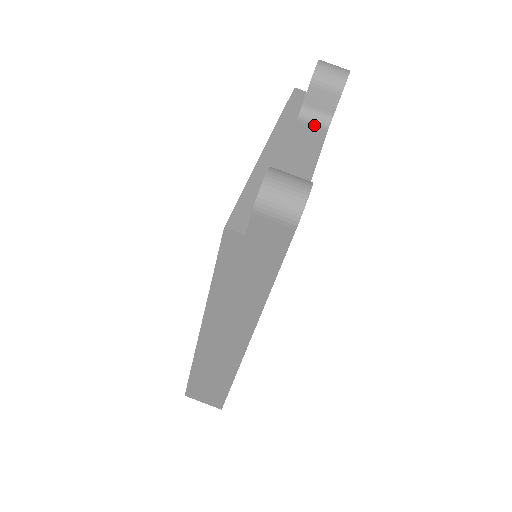
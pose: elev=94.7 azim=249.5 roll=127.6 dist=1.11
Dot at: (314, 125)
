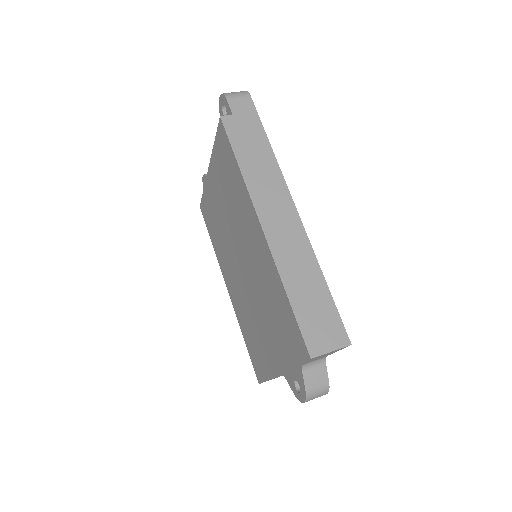
Dot at: occluded
